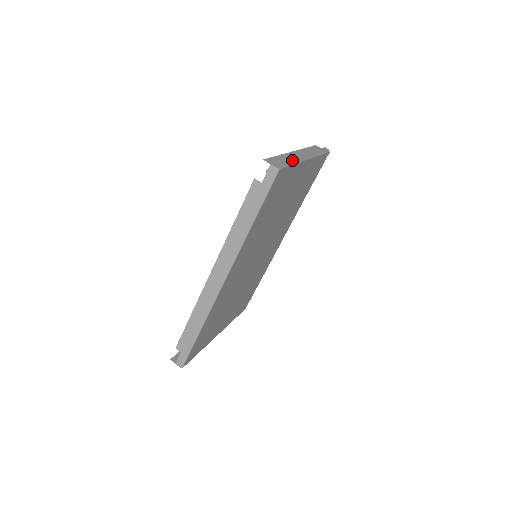
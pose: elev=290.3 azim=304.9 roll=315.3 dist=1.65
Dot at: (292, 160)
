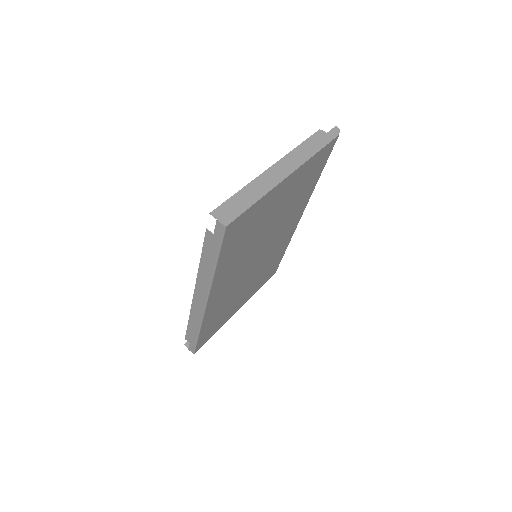
Dot at: (258, 192)
